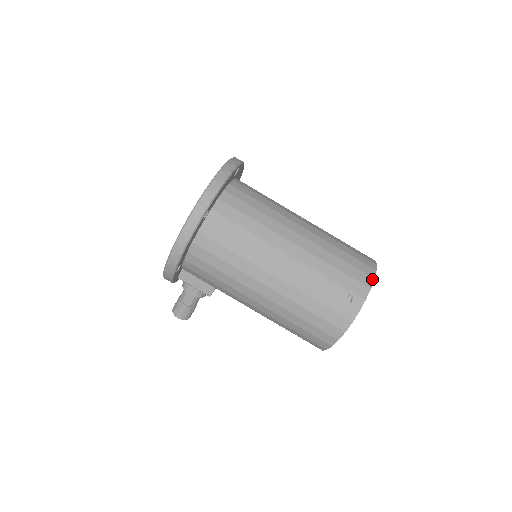
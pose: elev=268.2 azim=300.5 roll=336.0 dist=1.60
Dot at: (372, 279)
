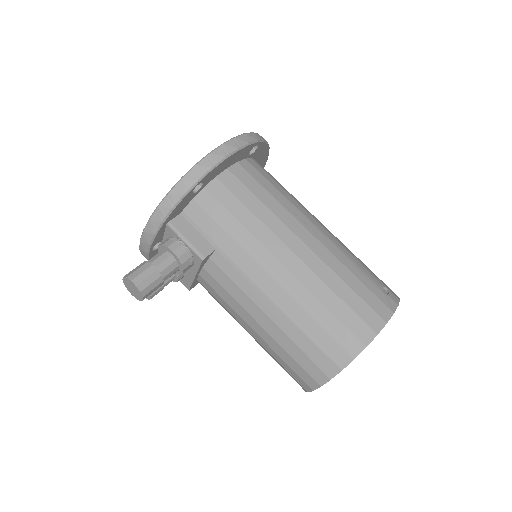
Dot at: occluded
